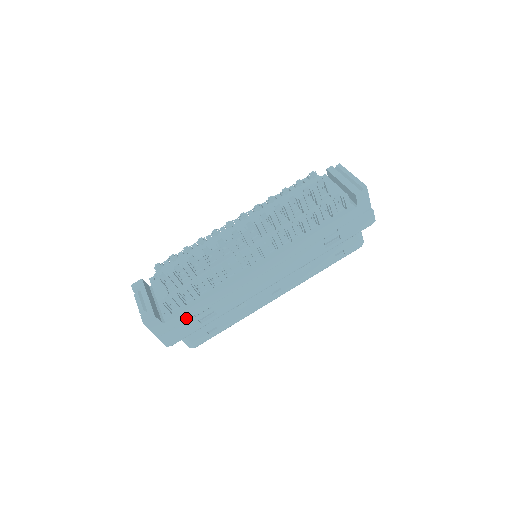
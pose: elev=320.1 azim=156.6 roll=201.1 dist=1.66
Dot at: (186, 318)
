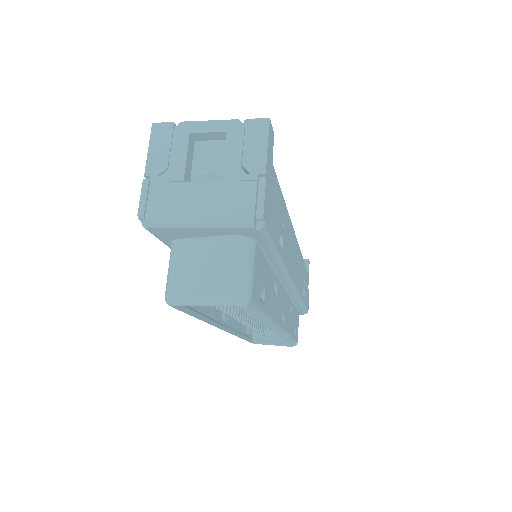
Dot at: (276, 200)
